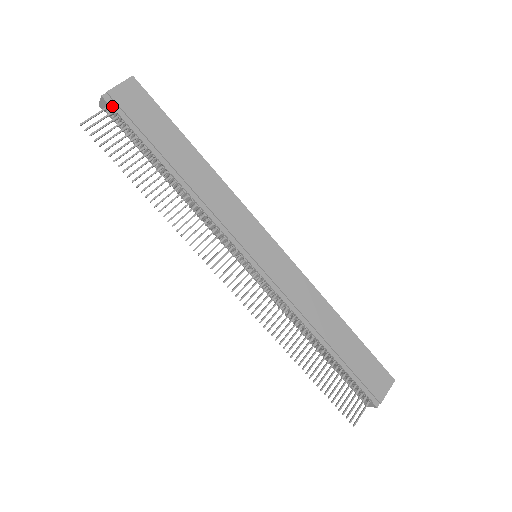
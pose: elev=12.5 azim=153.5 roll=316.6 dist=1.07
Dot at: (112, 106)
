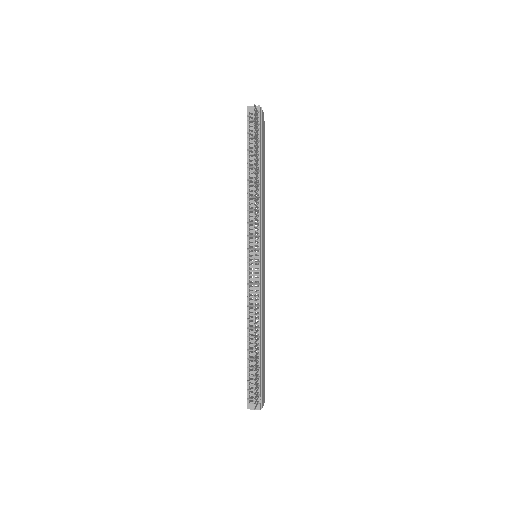
Dot at: (260, 115)
